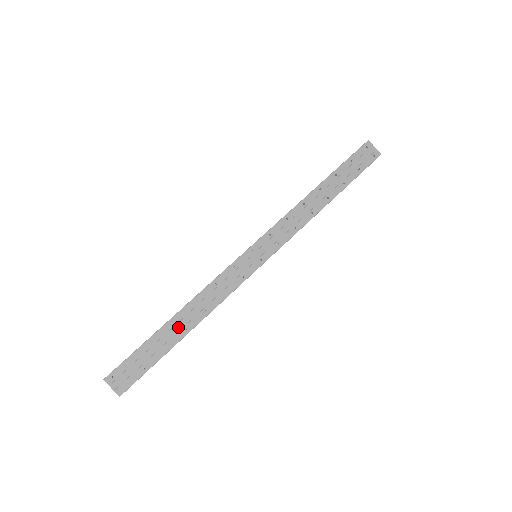
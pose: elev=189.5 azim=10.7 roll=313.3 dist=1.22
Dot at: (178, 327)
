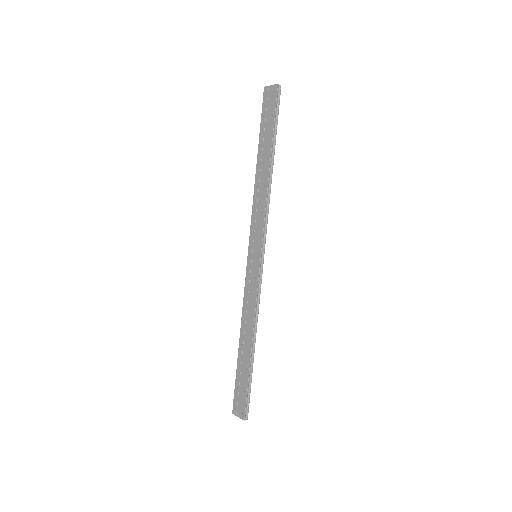
Dot at: (245, 348)
